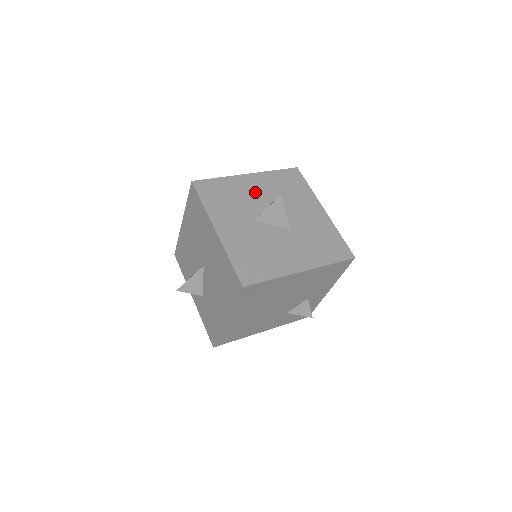
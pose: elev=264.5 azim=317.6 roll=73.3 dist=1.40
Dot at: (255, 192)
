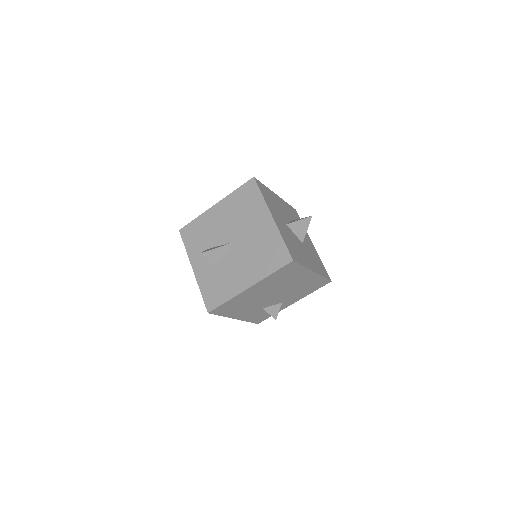
Dot at: (283, 208)
